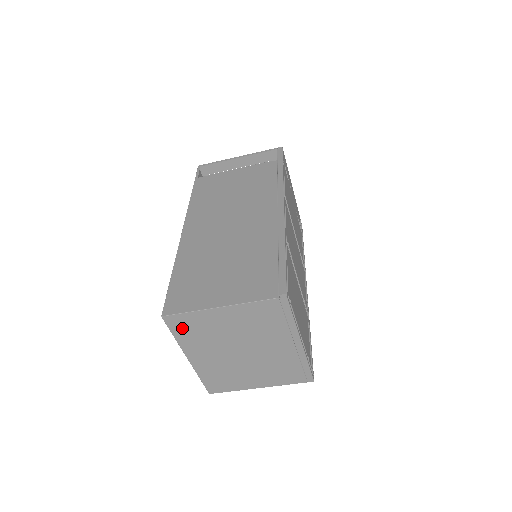
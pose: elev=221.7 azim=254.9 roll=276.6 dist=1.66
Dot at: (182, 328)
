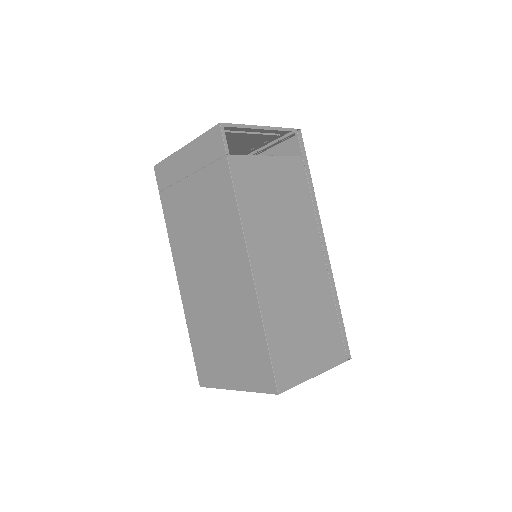
Dot at: occluded
